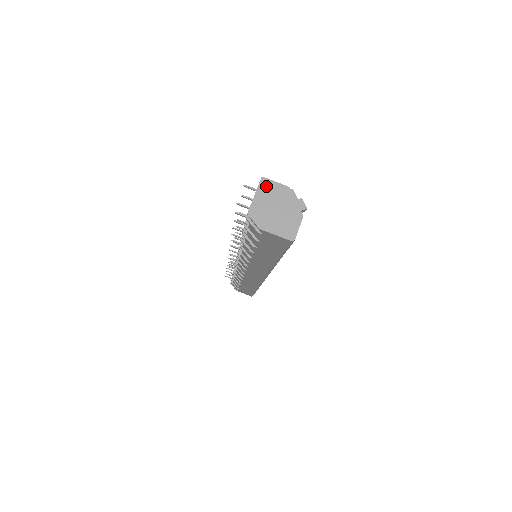
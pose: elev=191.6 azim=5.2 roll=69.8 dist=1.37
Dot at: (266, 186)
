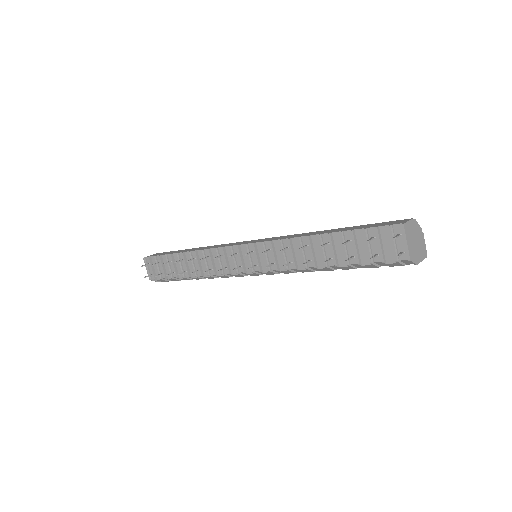
Dot at: (407, 229)
